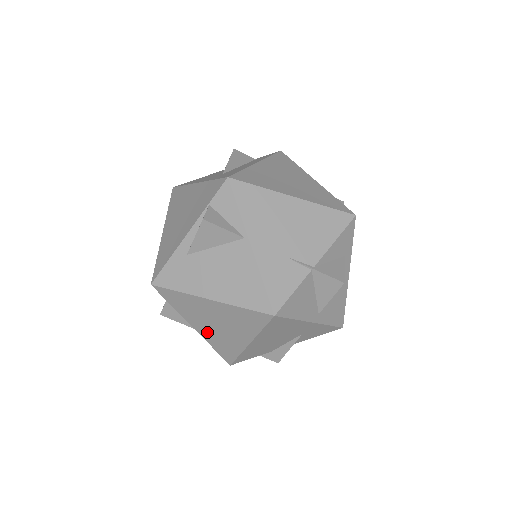
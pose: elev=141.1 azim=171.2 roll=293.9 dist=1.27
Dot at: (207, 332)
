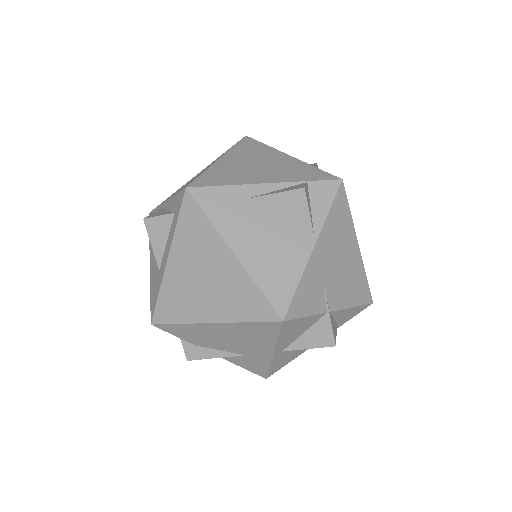
Dot at: (178, 277)
